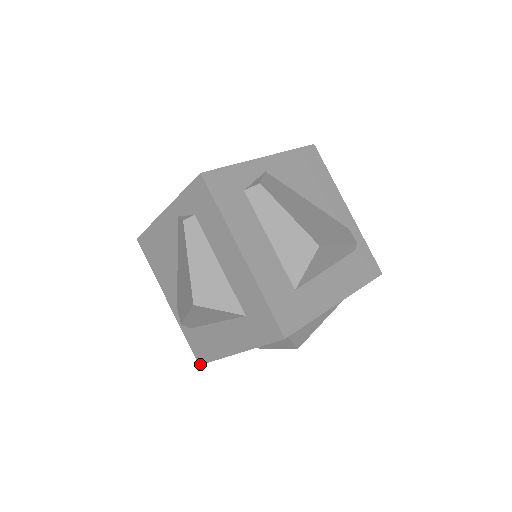
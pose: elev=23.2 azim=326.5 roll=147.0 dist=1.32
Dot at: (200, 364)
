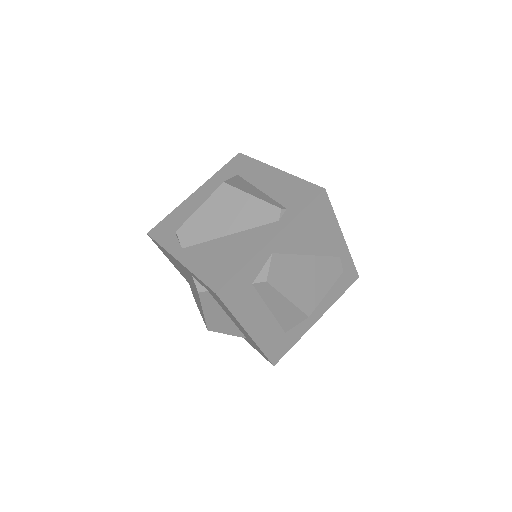
Dot at: occluded
